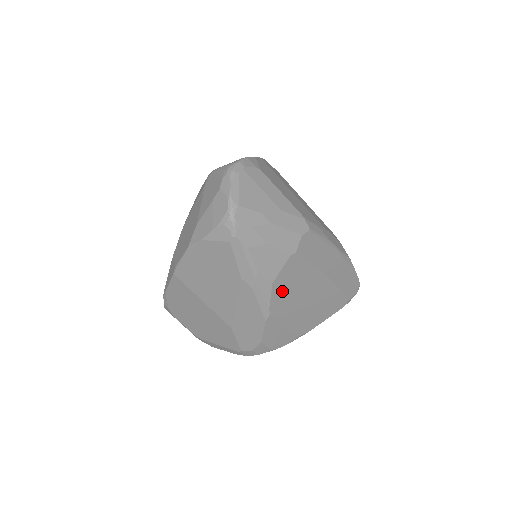
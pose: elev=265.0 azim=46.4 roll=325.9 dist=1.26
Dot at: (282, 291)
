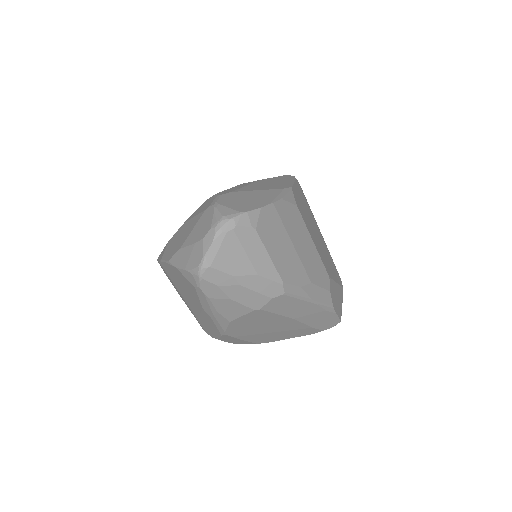
Dot at: (241, 325)
